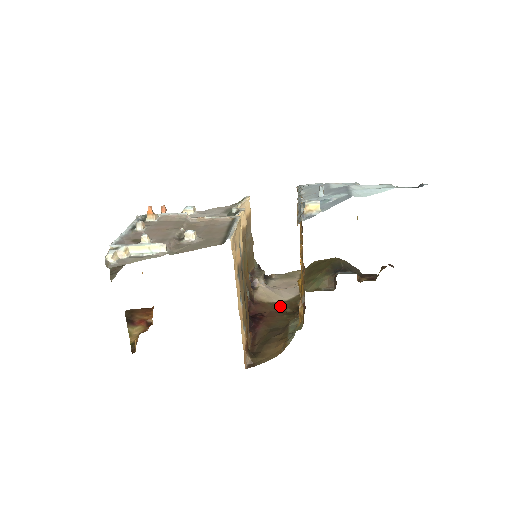
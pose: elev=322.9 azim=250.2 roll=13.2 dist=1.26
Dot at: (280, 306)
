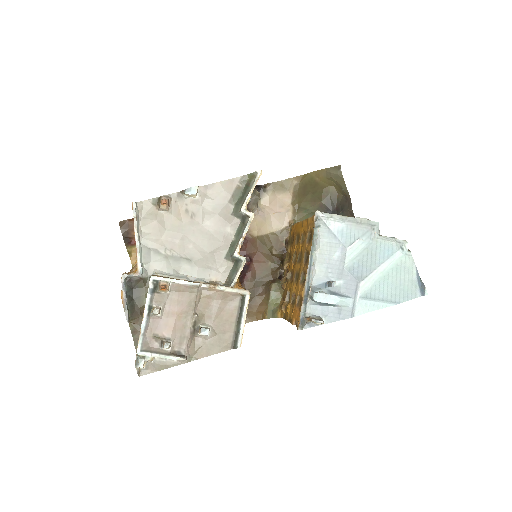
Dot at: (267, 243)
